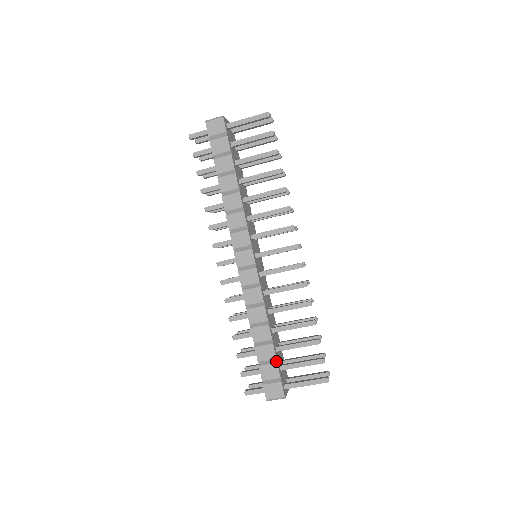
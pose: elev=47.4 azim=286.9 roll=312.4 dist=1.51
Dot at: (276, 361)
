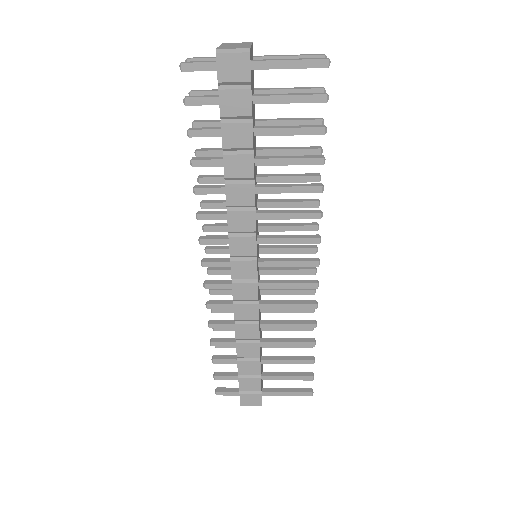
Dot at: (260, 376)
